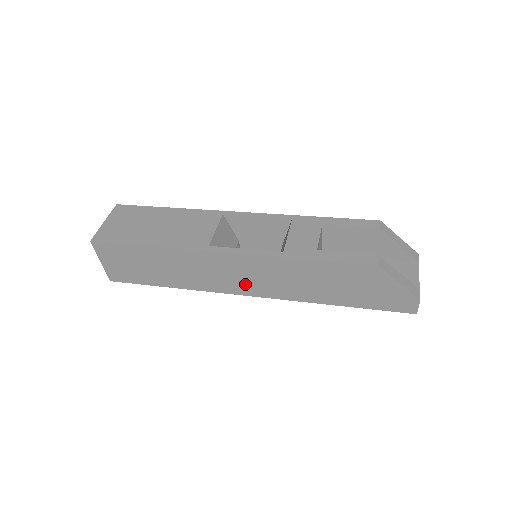
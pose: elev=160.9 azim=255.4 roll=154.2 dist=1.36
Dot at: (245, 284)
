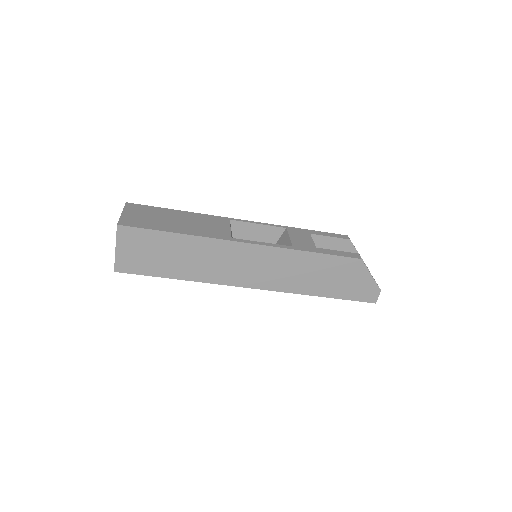
Dot at: (252, 276)
